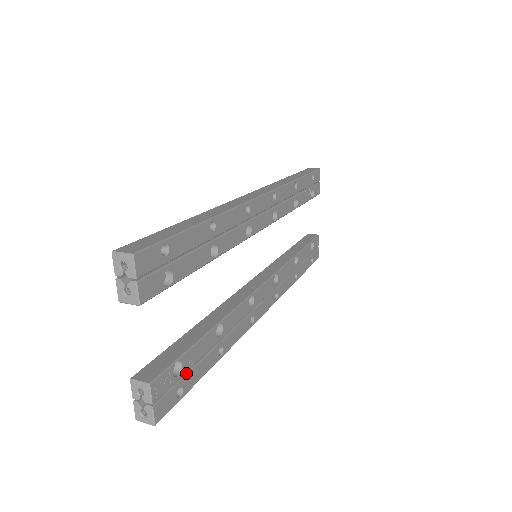
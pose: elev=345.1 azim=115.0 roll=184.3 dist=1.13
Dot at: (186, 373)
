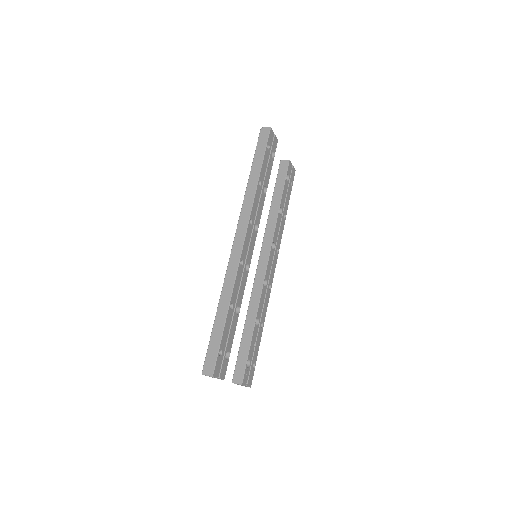
Dot at: (252, 358)
